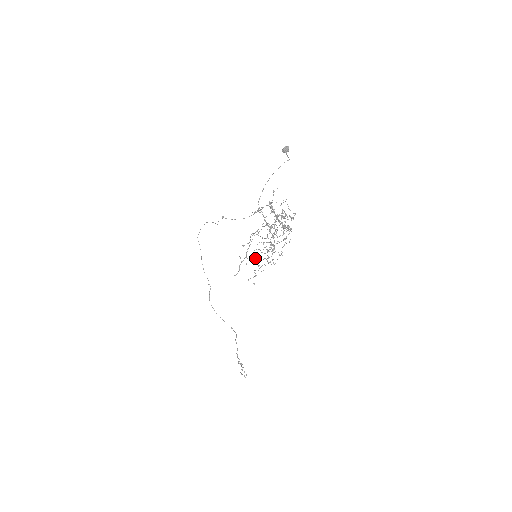
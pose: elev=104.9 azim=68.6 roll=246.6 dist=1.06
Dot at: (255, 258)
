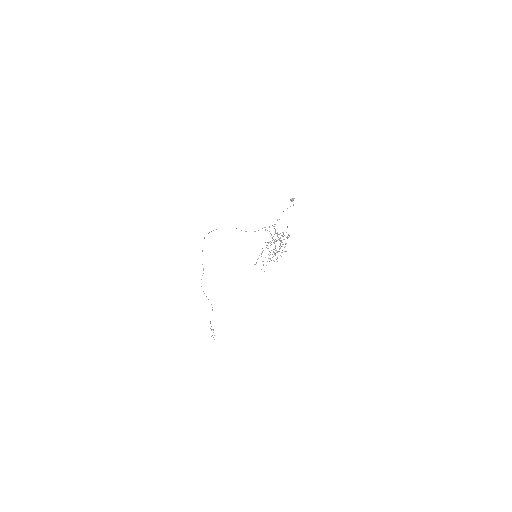
Dot at: occluded
